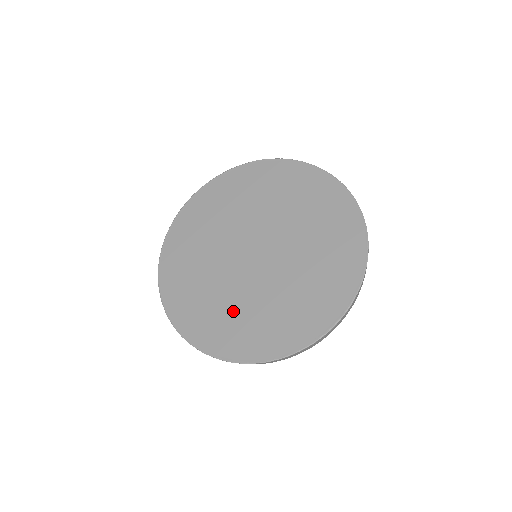
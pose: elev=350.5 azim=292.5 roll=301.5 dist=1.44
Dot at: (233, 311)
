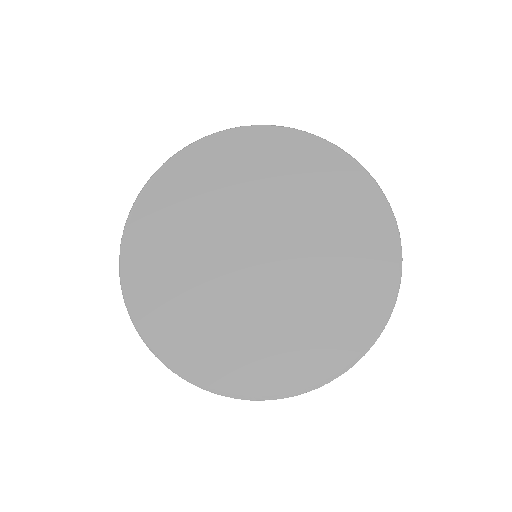
Dot at: (241, 333)
